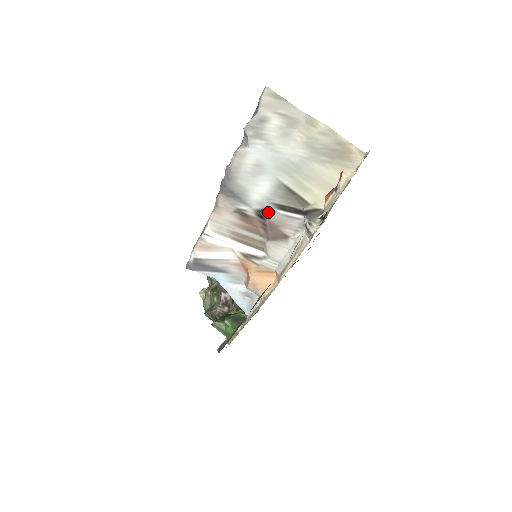
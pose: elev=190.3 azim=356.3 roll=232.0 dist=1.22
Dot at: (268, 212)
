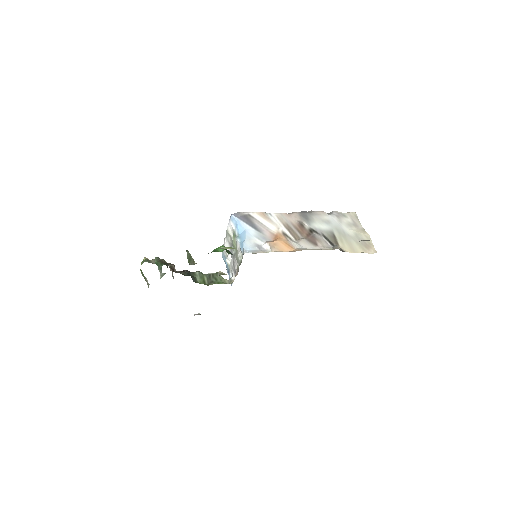
Dot at: (317, 233)
